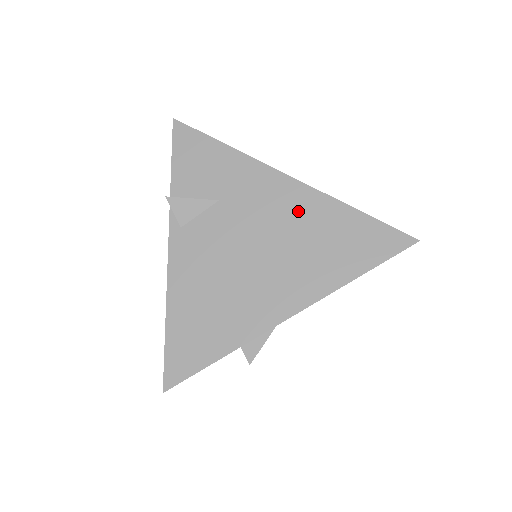
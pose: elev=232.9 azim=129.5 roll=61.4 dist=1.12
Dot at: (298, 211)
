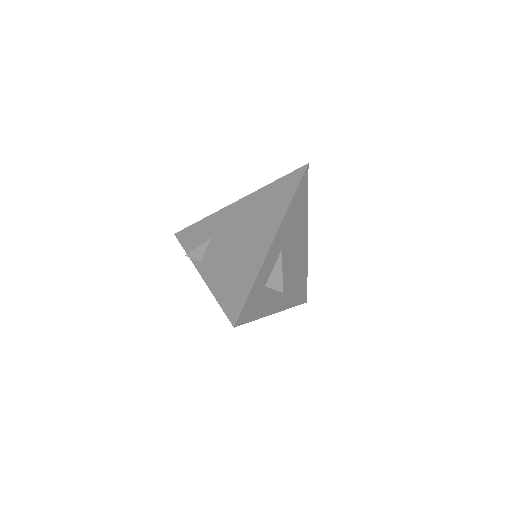
Dot at: (249, 207)
